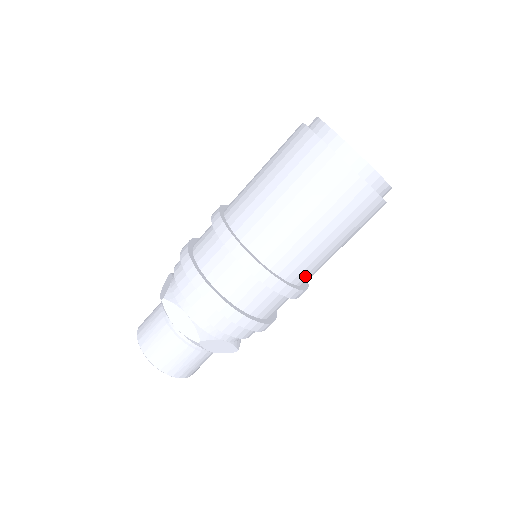
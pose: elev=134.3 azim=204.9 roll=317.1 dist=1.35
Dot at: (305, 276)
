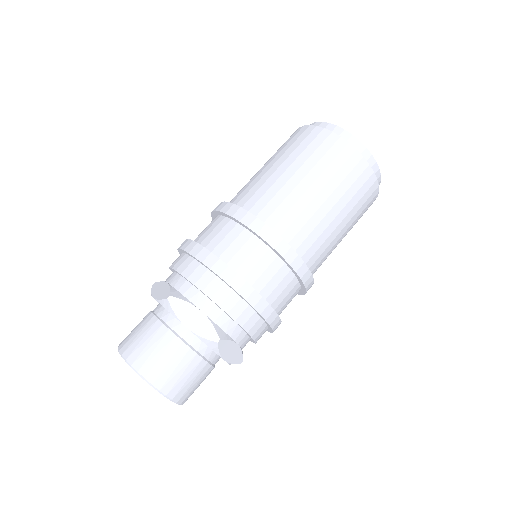
Dot at: (316, 266)
